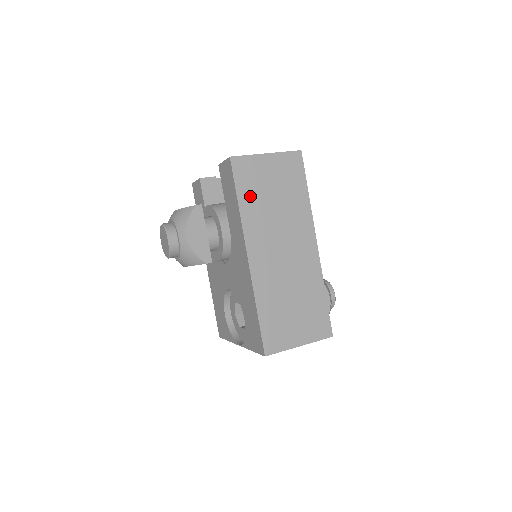
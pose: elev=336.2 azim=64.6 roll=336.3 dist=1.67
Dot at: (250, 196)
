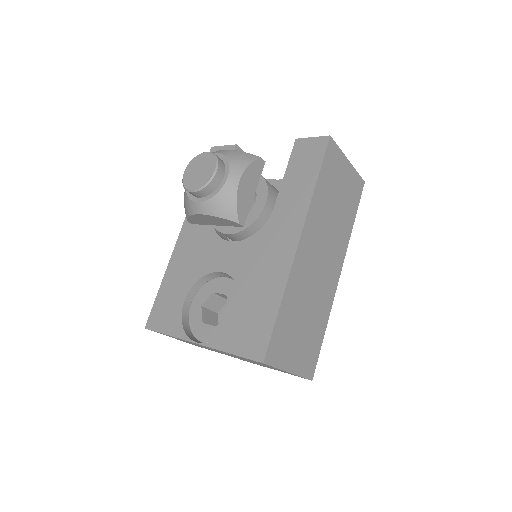
Dot at: (325, 185)
